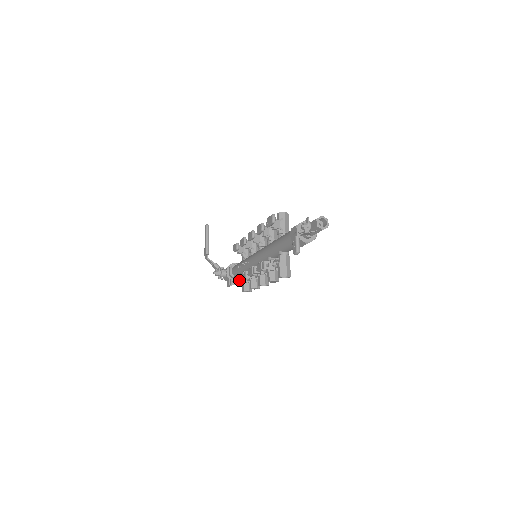
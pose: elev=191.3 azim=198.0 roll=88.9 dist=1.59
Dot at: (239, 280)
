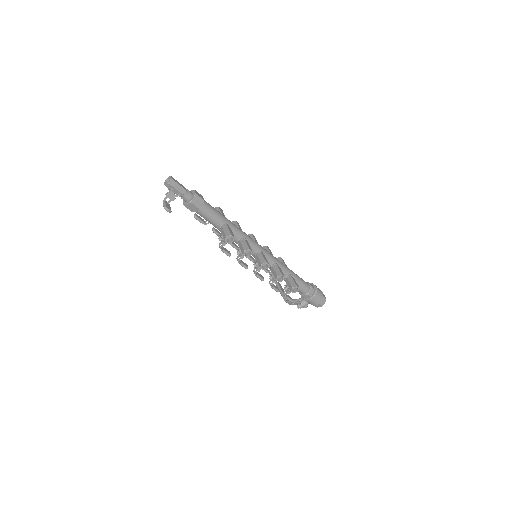
Dot at: (270, 284)
